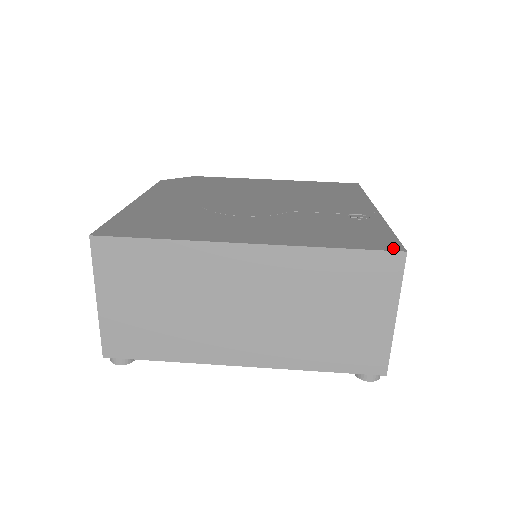
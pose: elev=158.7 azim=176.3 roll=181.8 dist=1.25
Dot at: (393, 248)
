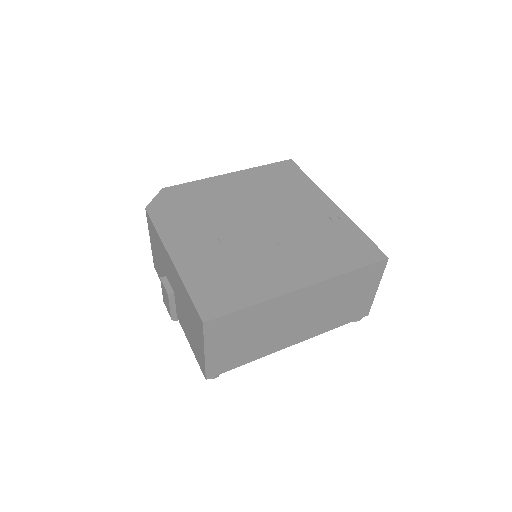
Dot at: (380, 257)
